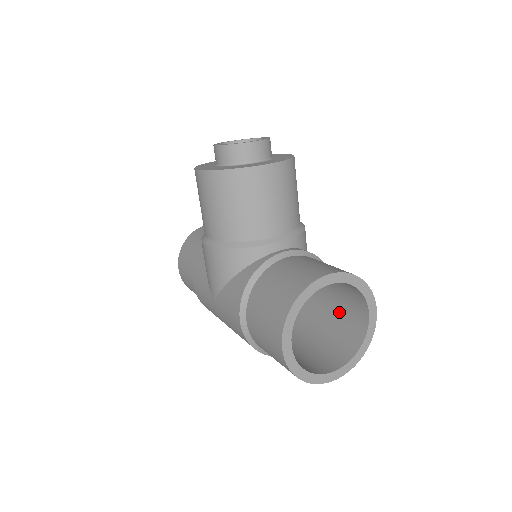
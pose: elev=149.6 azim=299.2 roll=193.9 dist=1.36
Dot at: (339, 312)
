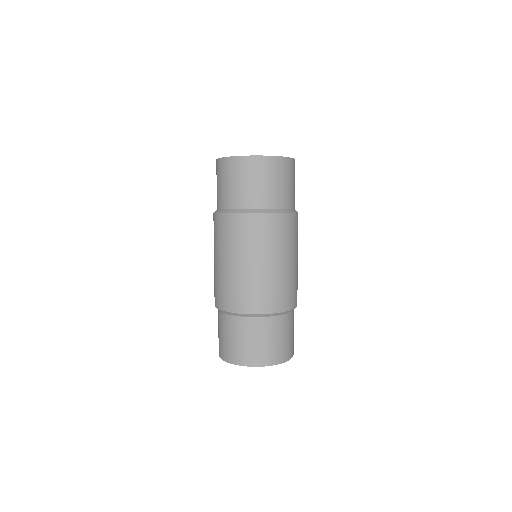
Dot at: occluded
